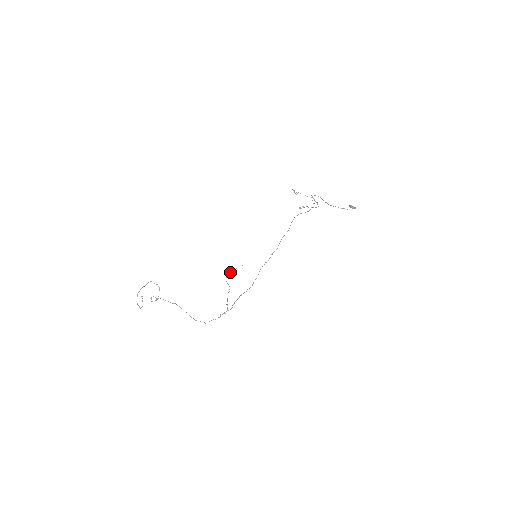
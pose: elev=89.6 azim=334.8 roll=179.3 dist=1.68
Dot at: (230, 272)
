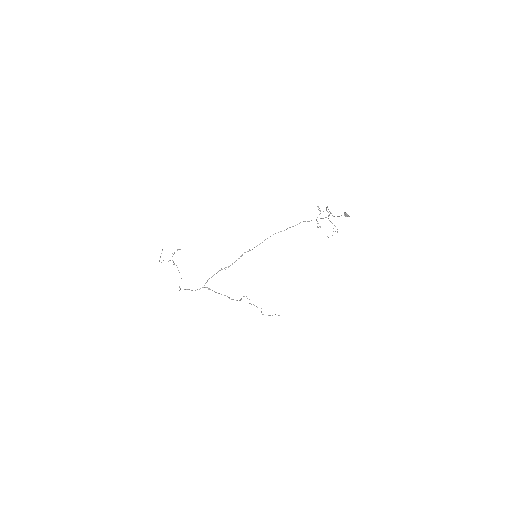
Dot at: occluded
